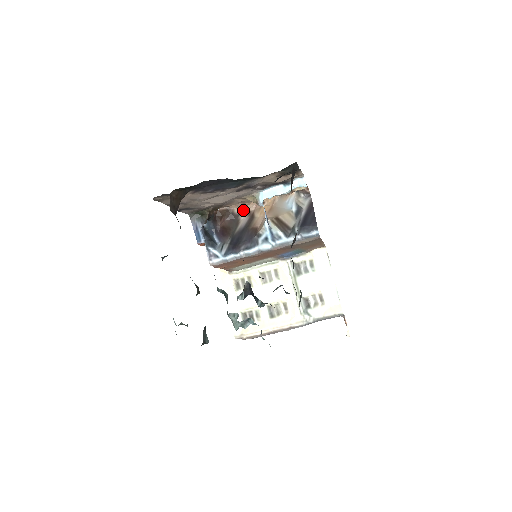
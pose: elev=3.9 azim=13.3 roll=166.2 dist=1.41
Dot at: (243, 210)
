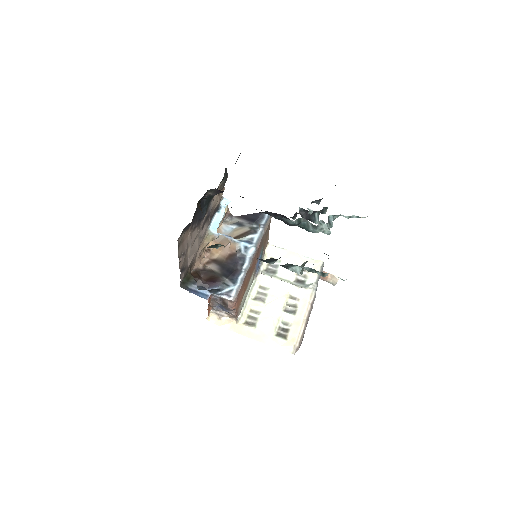
Dot at: (203, 265)
